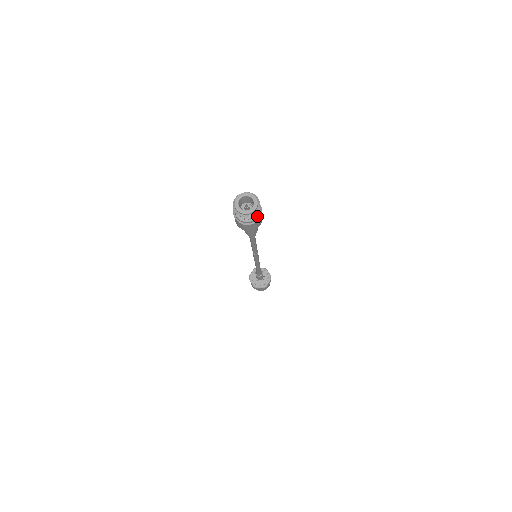
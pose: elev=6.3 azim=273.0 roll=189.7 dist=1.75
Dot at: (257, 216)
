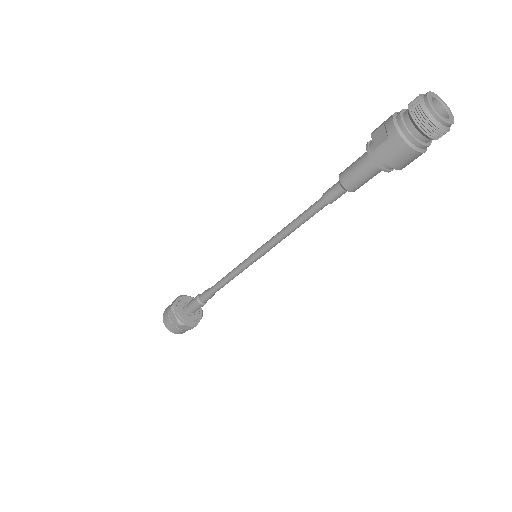
Dot at: (431, 142)
